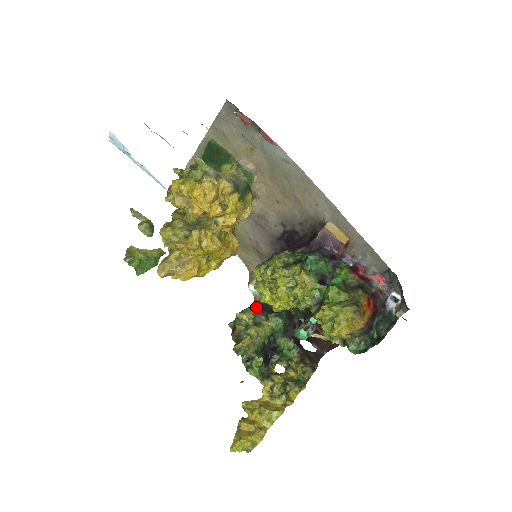
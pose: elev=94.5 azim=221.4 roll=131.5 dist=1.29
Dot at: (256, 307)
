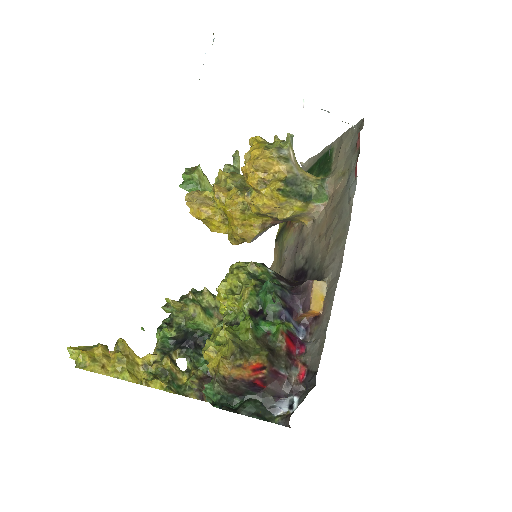
Dot at: occluded
